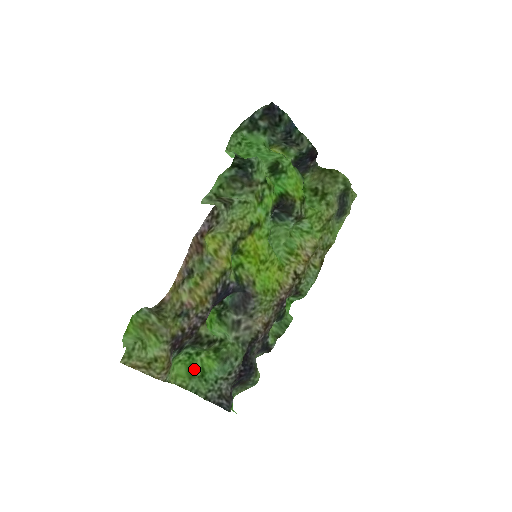
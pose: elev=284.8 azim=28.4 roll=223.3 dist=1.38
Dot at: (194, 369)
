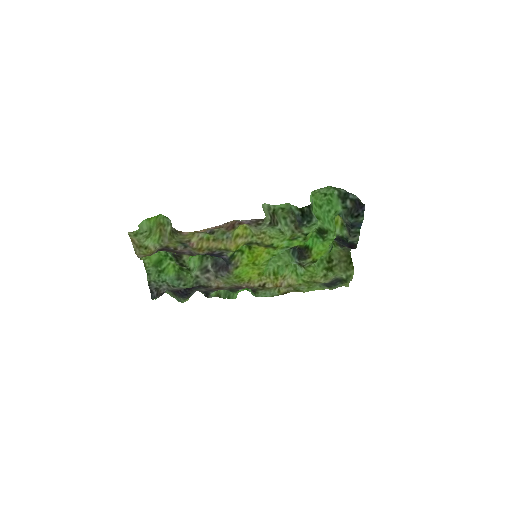
Dot at: (160, 264)
